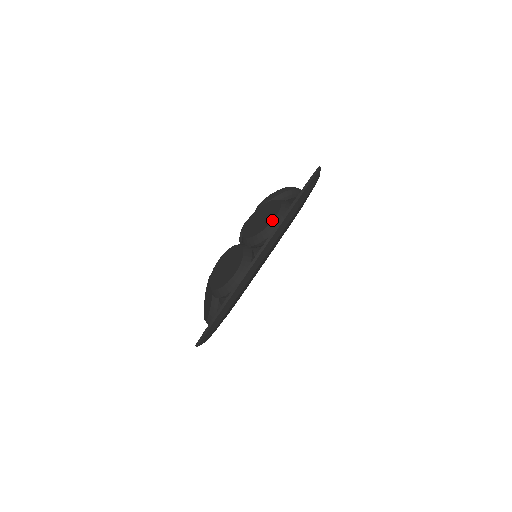
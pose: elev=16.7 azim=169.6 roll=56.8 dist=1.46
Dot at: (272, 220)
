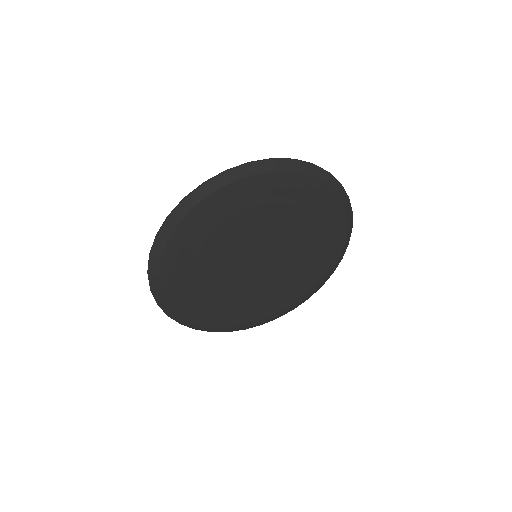
Dot at: occluded
